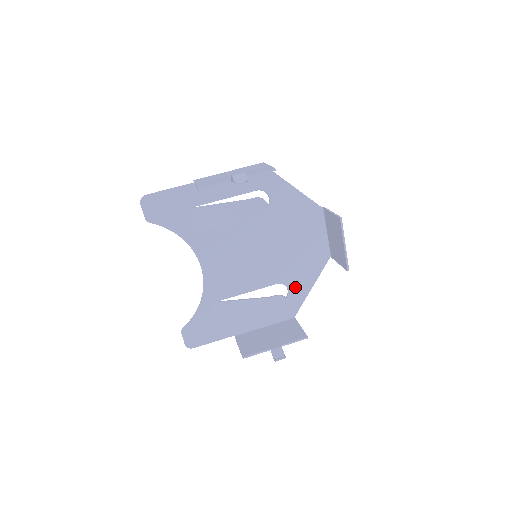
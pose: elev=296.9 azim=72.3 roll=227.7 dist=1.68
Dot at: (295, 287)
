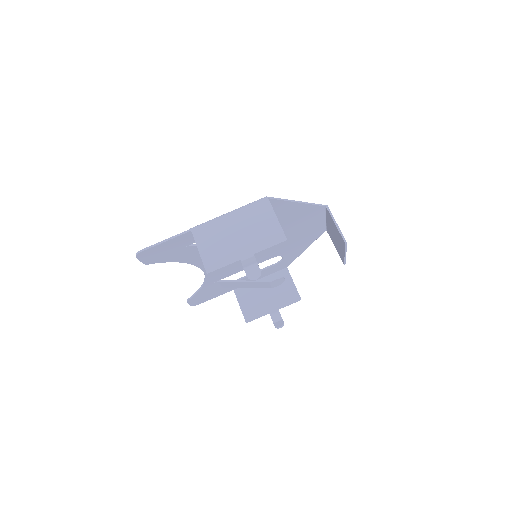
Dot at: (290, 254)
